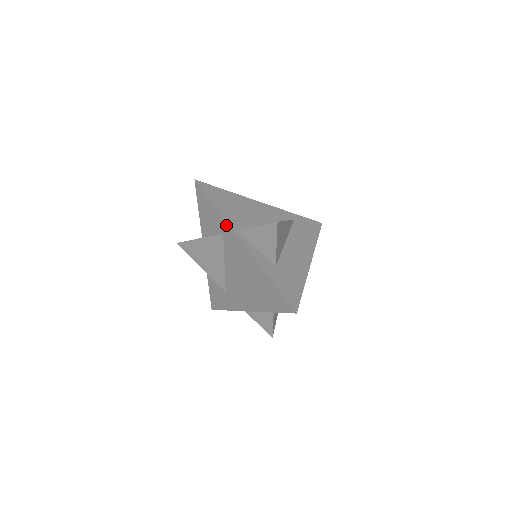
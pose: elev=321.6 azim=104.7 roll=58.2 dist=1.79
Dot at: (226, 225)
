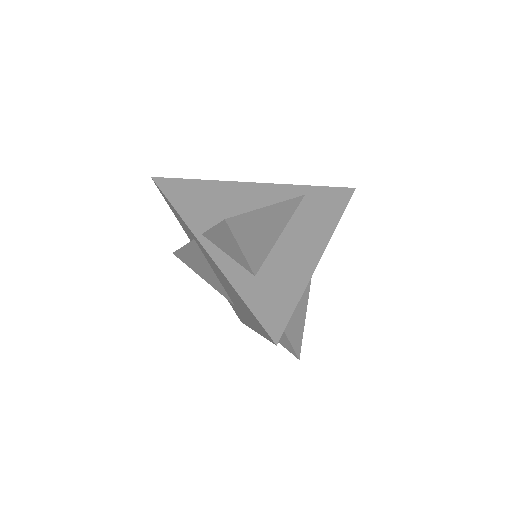
Dot at: (189, 229)
